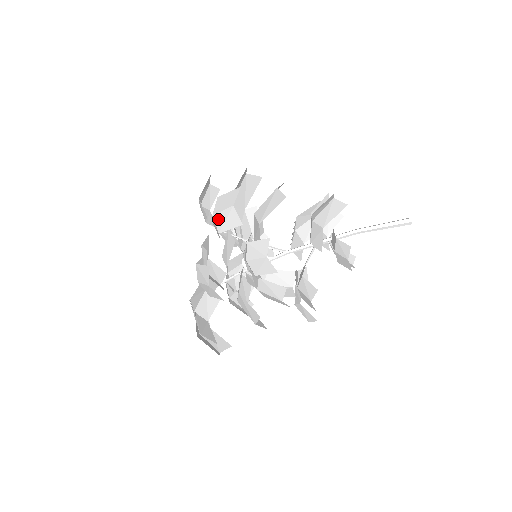
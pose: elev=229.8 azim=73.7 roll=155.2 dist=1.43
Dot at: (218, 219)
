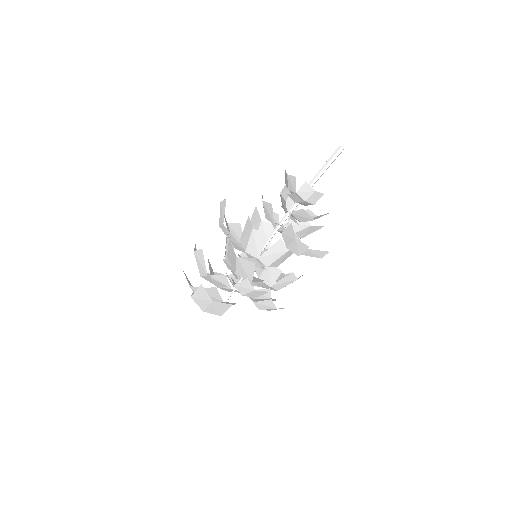
Dot at: (225, 255)
